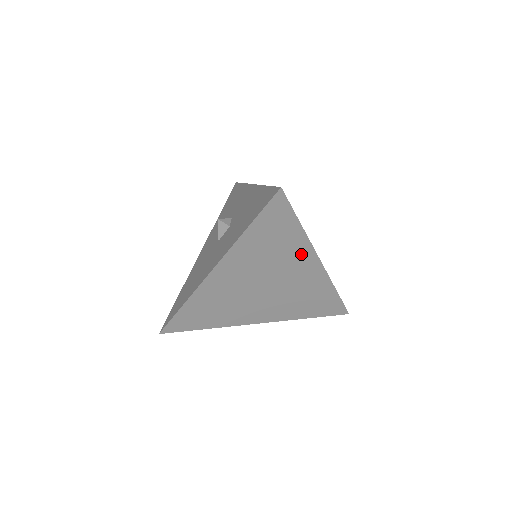
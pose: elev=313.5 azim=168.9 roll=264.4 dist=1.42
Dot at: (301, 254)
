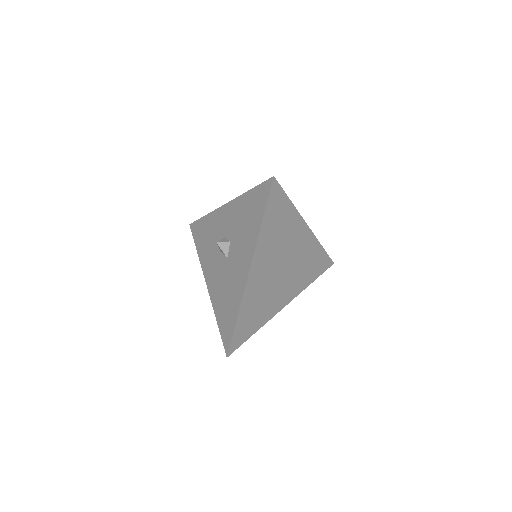
Dot at: (296, 226)
